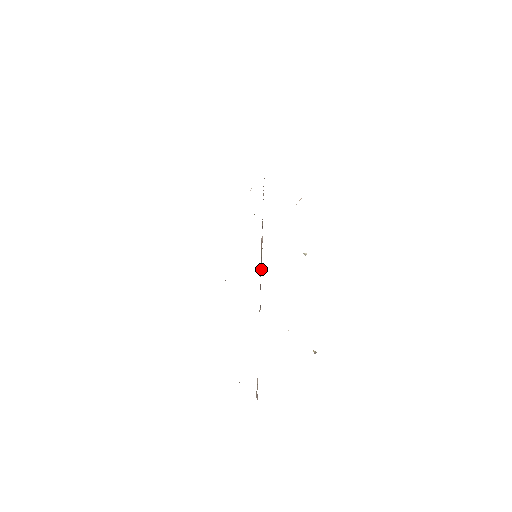
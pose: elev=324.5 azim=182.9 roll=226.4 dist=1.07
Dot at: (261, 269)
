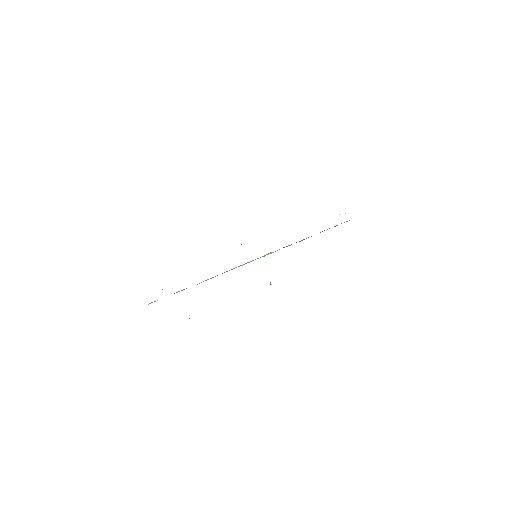
Dot at: occluded
